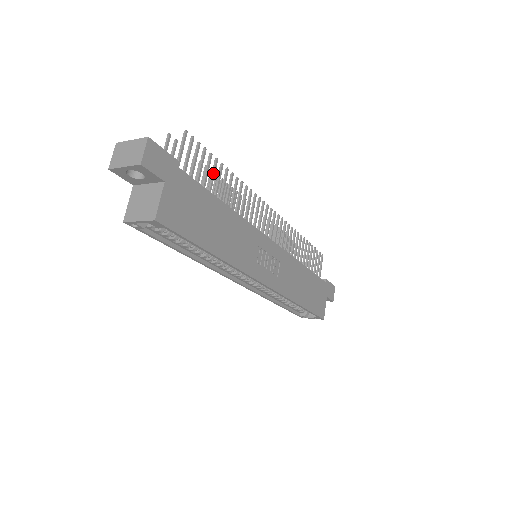
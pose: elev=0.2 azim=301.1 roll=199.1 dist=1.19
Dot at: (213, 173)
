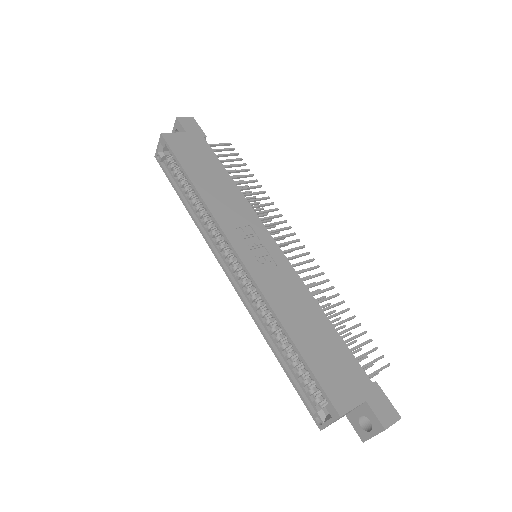
Dot at: (238, 170)
